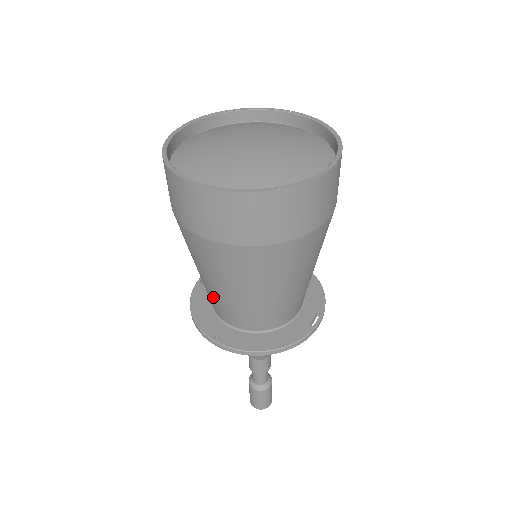
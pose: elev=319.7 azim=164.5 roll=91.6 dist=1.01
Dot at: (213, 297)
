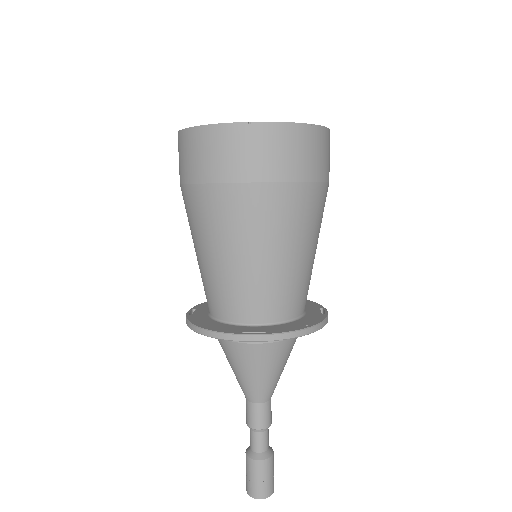
Dot at: (234, 286)
